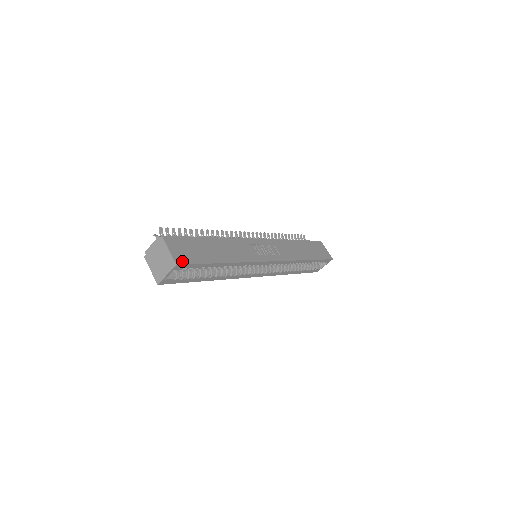
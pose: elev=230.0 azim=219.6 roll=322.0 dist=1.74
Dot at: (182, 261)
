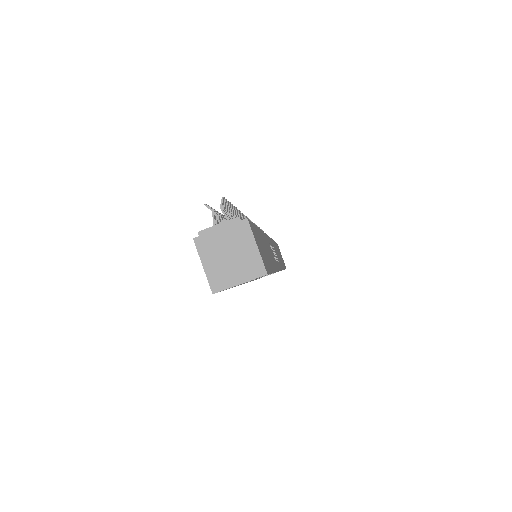
Dot at: (266, 268)
